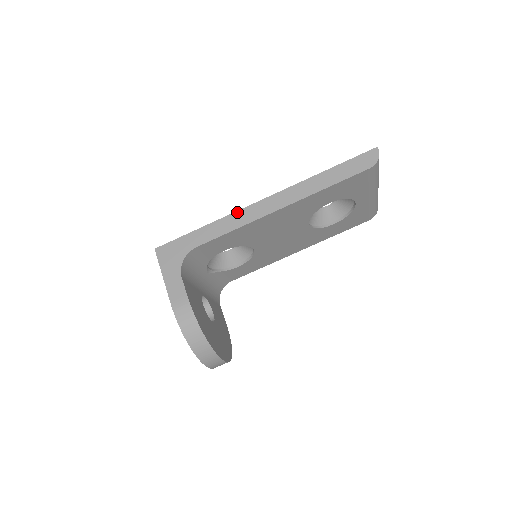
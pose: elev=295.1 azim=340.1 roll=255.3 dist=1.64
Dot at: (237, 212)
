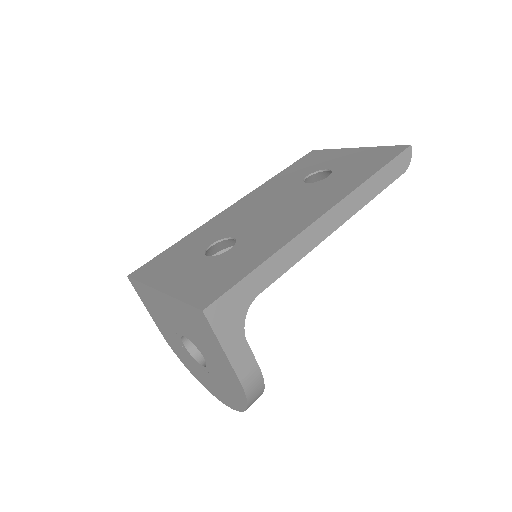
Dot at: (300, 235)
